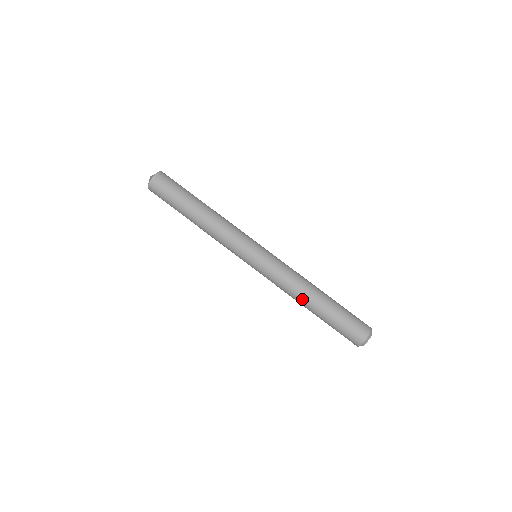
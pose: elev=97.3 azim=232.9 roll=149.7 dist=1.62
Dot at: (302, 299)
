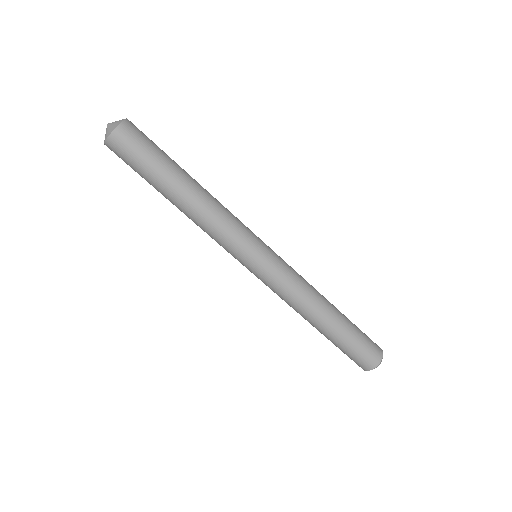
Dot at: (308, 318)
